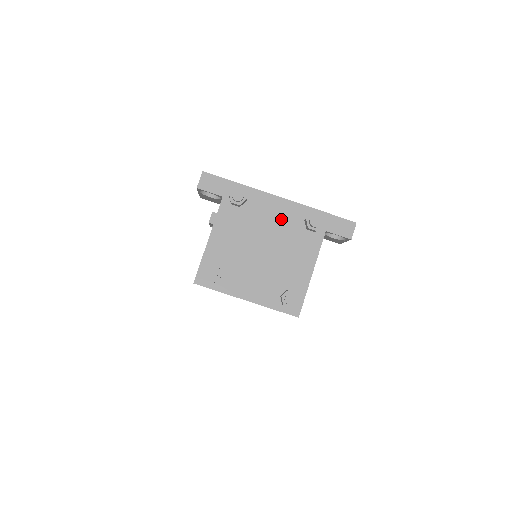
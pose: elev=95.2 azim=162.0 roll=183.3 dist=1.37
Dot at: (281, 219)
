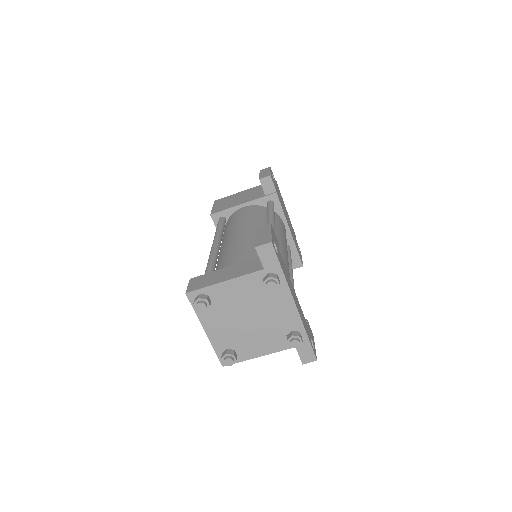
Dot at: (280, 316)
